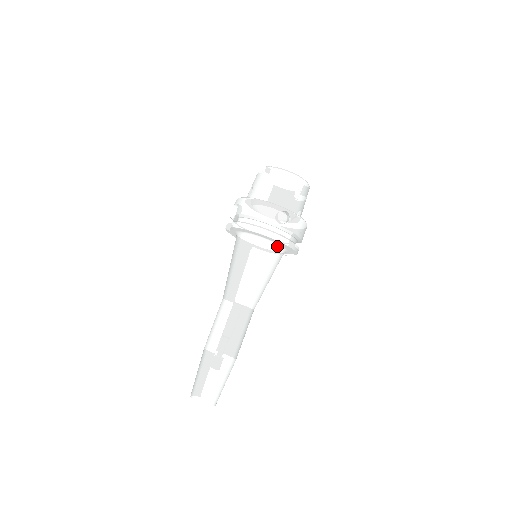
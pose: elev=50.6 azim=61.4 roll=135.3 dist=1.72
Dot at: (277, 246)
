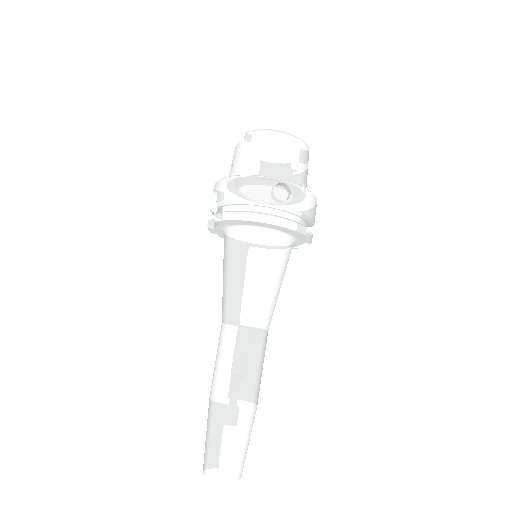
Dot at: (282, 235)
